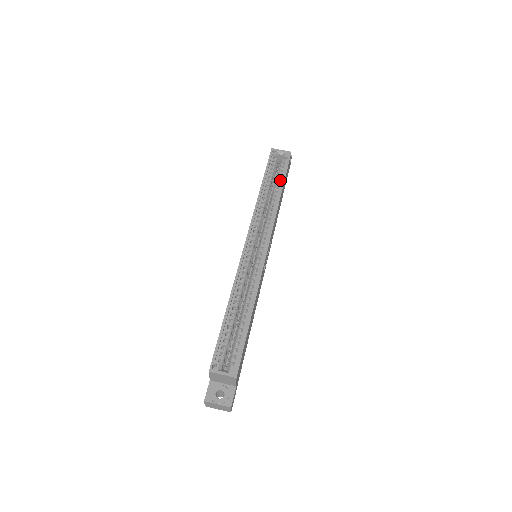
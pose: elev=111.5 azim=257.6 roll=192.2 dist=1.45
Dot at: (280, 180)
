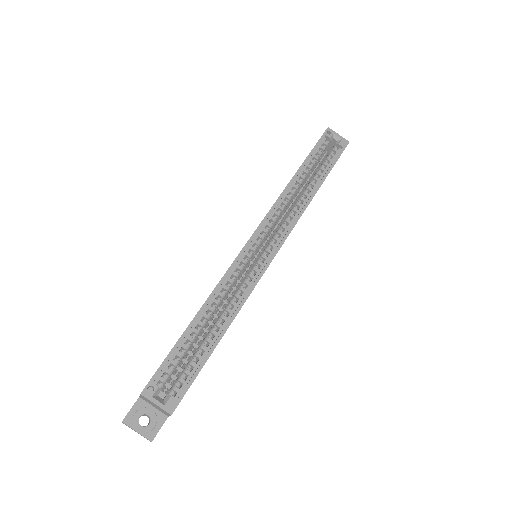
Dot at: (322, 173)
